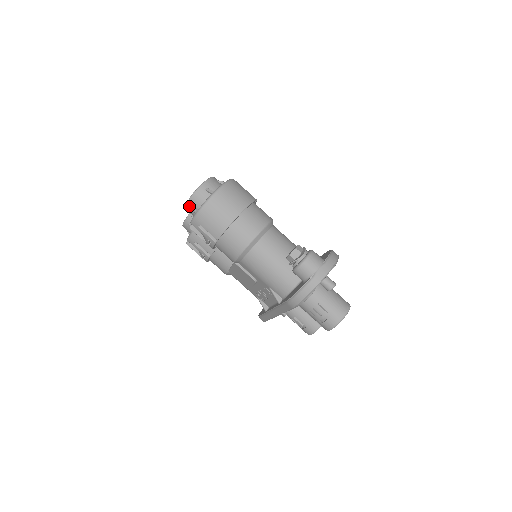
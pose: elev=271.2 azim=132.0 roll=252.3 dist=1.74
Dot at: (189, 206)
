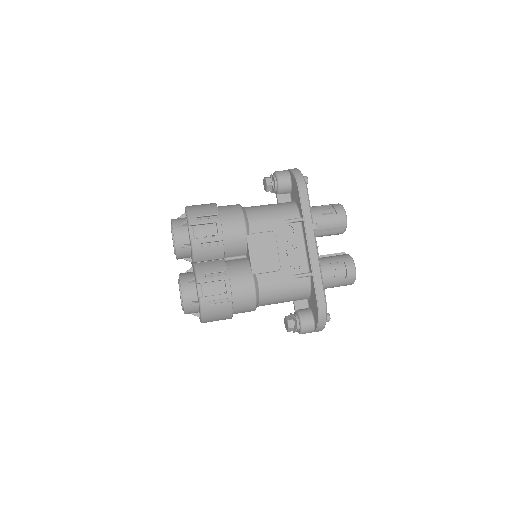
Dot at: (176, 229)
